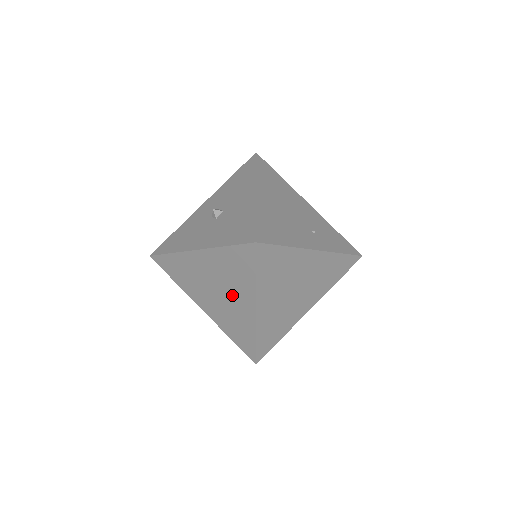
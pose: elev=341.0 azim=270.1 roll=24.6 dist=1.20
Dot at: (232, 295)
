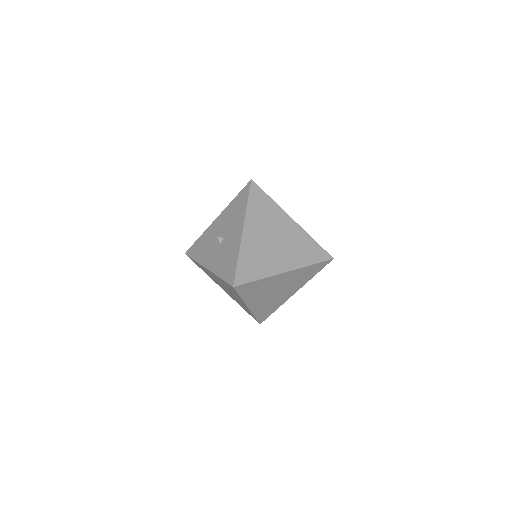
Dot at: (234, 295)
